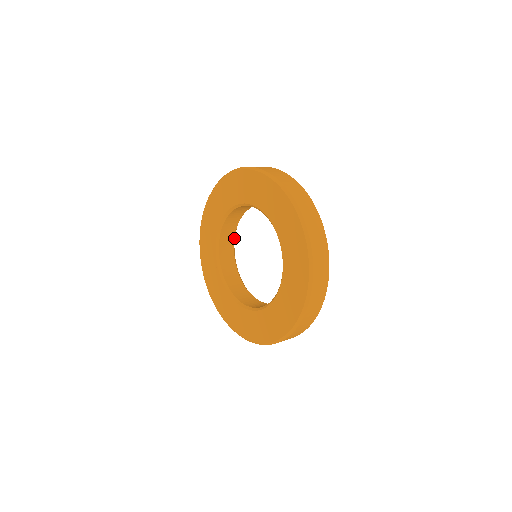
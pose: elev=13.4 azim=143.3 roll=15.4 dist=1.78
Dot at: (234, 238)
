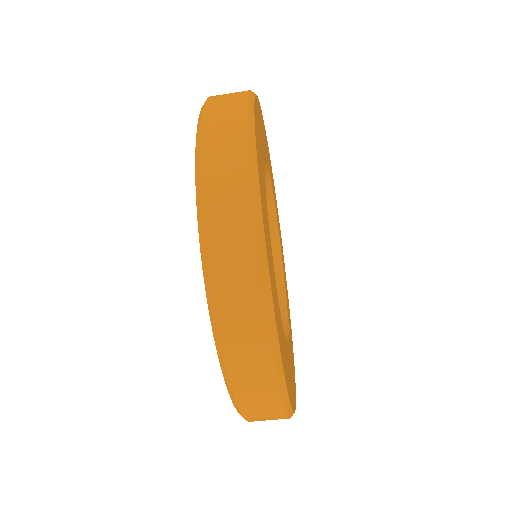
Dot at: (269, 198)
